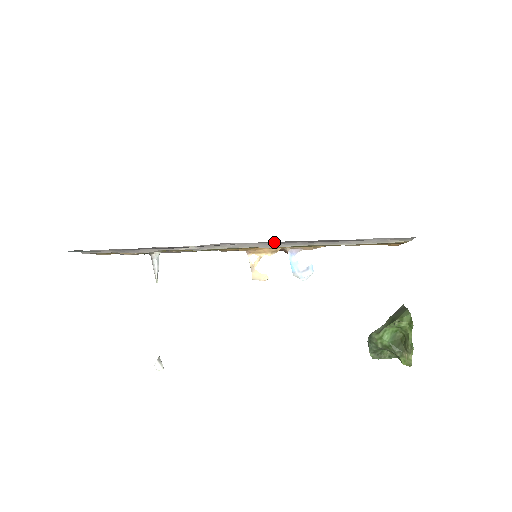
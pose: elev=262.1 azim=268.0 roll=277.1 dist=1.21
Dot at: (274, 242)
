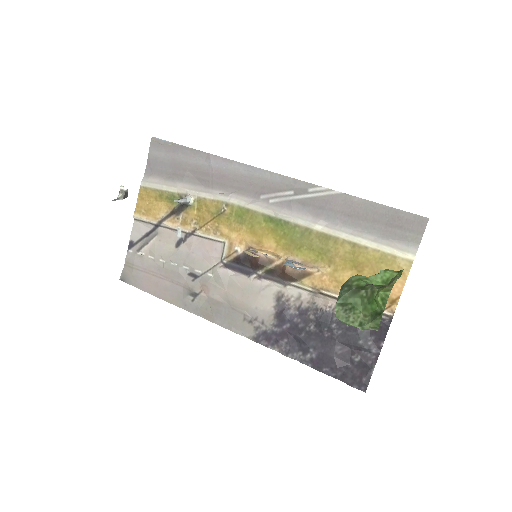
Dot at: (292, 201)
